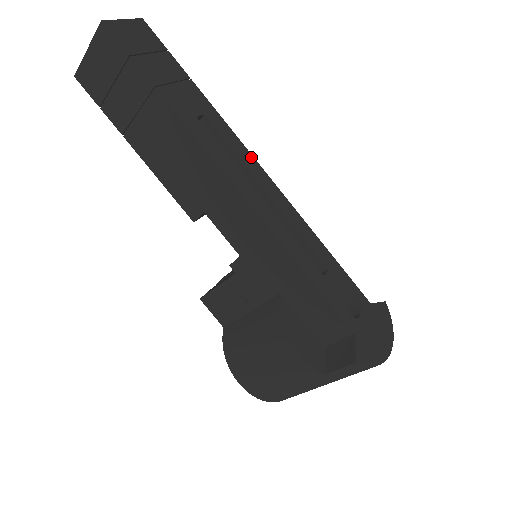
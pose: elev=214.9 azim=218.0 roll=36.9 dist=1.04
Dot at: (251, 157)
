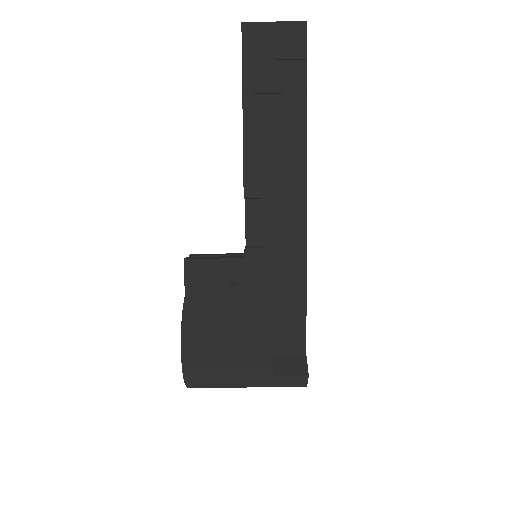
Dot at: occluded
